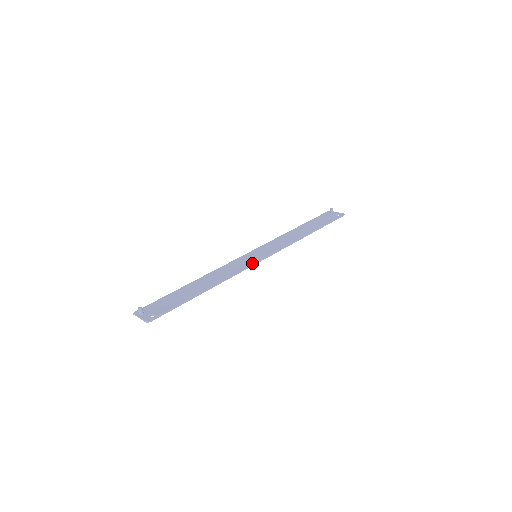
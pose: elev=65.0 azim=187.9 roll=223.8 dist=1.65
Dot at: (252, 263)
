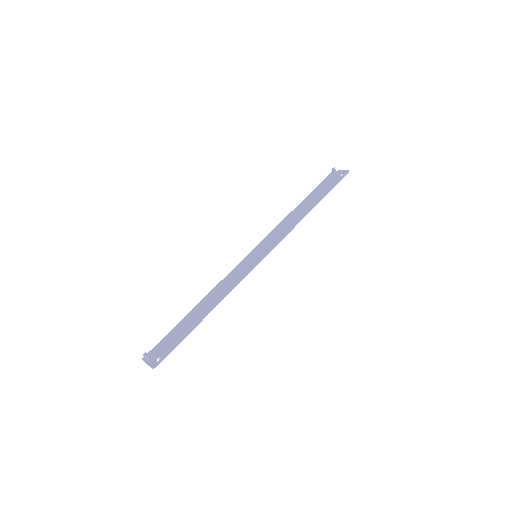
Dot at: (251, 267)
